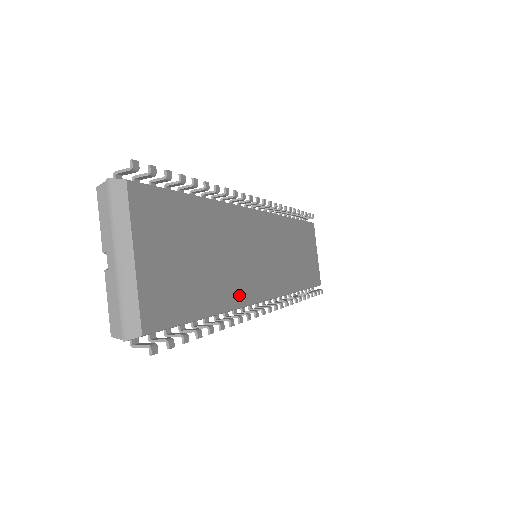
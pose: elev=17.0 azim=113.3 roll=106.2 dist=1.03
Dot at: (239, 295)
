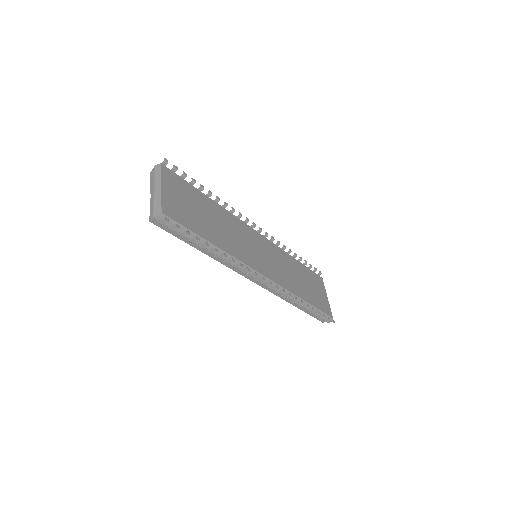
Dot at: (233, 251)
